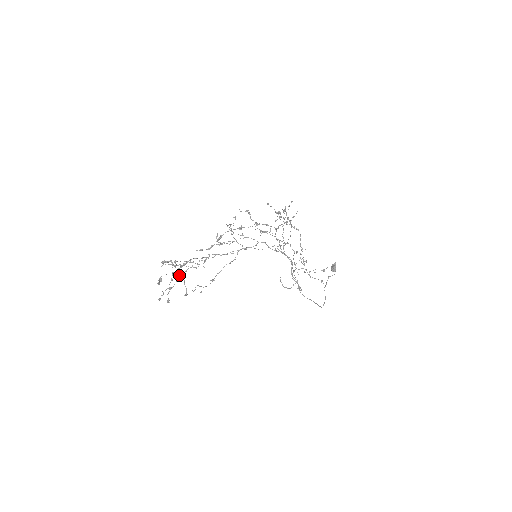
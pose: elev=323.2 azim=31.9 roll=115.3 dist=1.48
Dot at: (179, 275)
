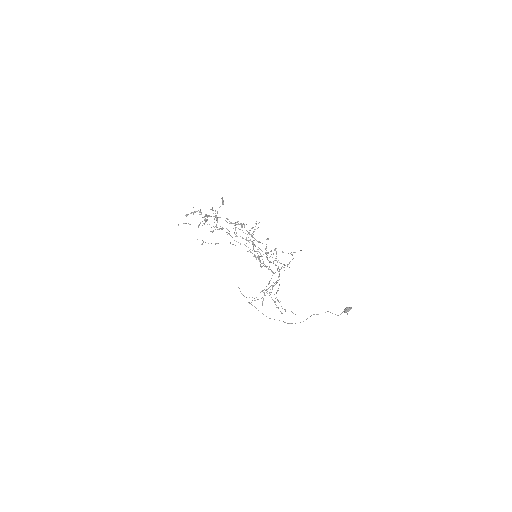
Dot at: (216, 217)
